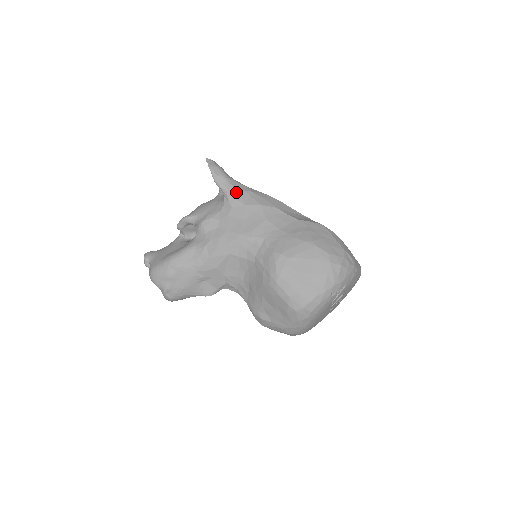
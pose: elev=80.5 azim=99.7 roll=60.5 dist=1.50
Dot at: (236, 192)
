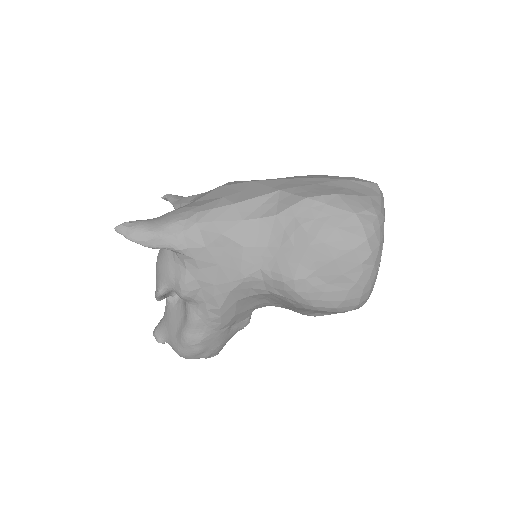
Dot at: (183, 240)
